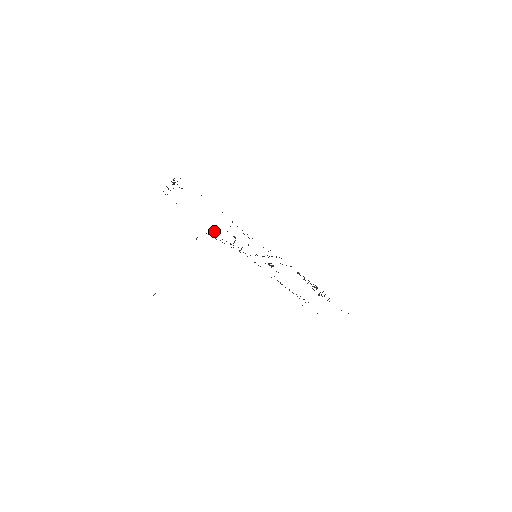
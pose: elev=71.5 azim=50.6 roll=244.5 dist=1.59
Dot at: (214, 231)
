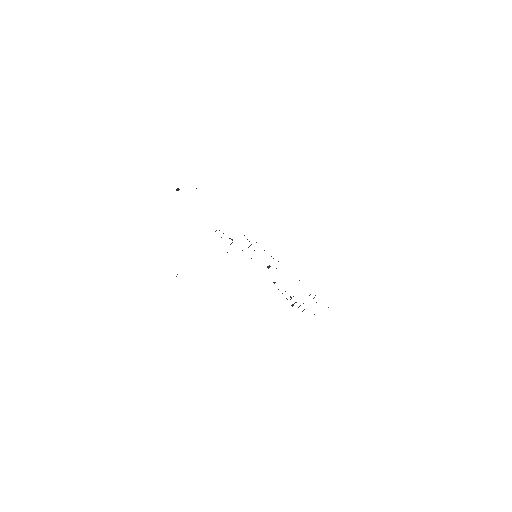
Dot at: (219, 230)
